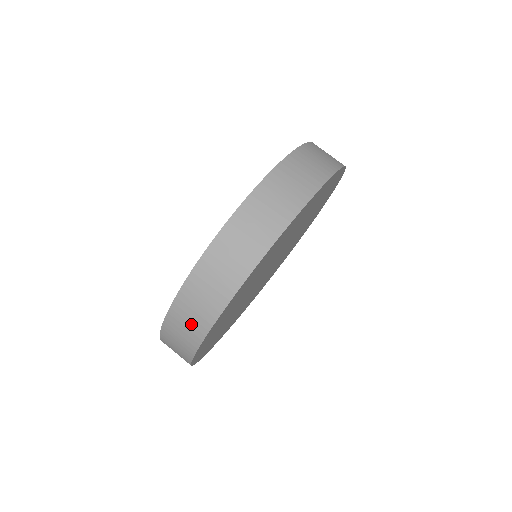
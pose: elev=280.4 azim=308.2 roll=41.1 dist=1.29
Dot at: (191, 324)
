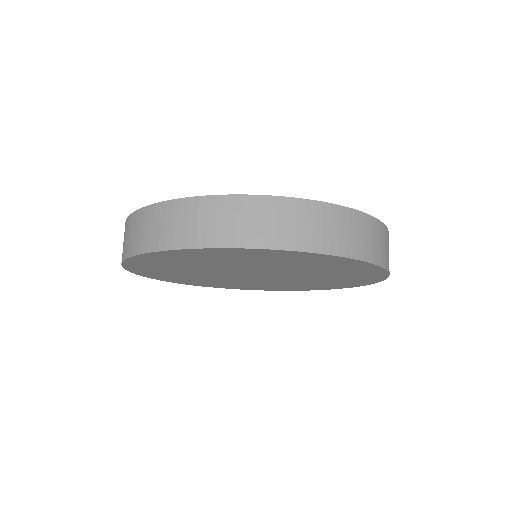
Dot at: occluded
